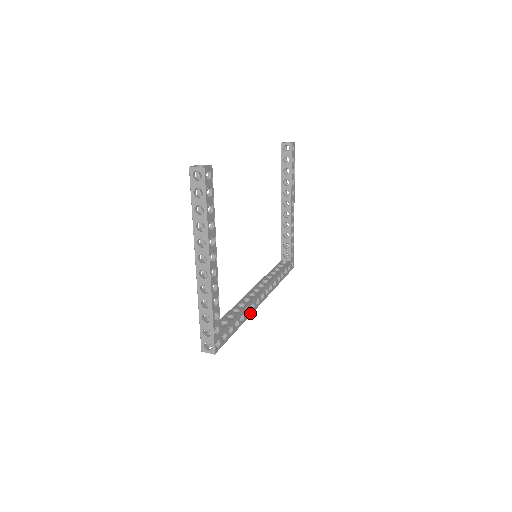
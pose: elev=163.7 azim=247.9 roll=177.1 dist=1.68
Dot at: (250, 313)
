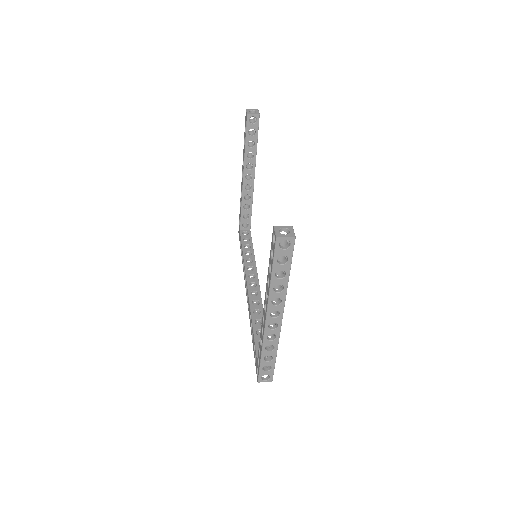
Dot at: occluded
